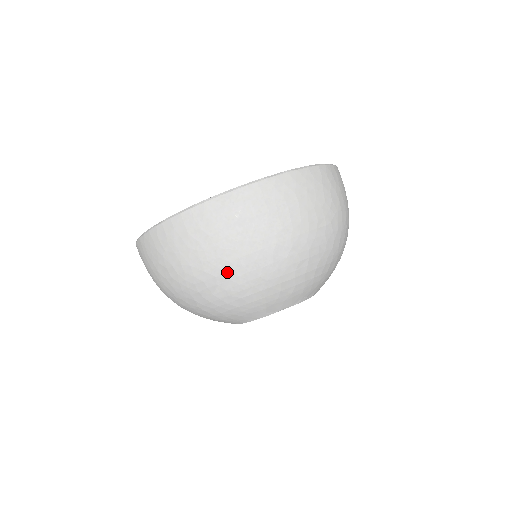
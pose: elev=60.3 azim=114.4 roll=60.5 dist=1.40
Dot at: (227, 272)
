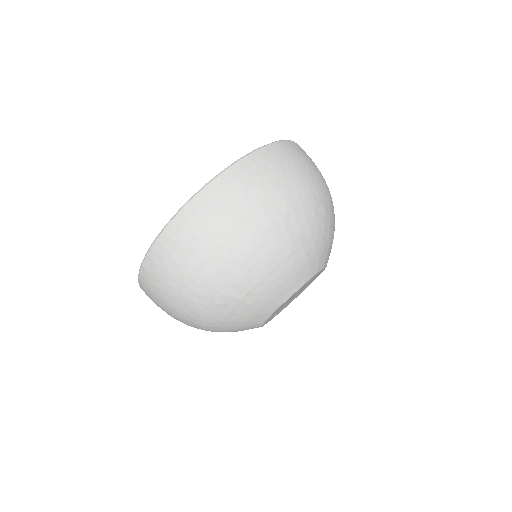
Dot at: (191, 310)
